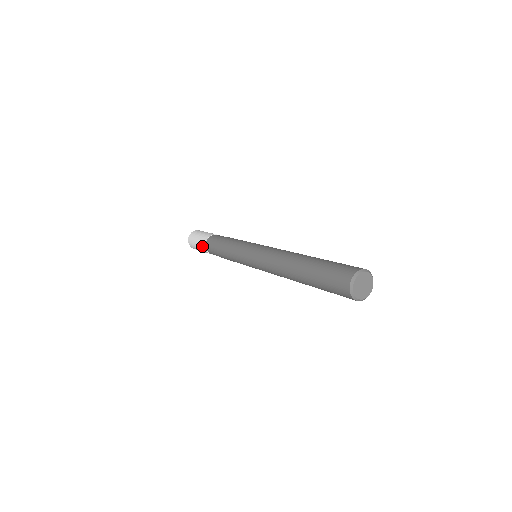
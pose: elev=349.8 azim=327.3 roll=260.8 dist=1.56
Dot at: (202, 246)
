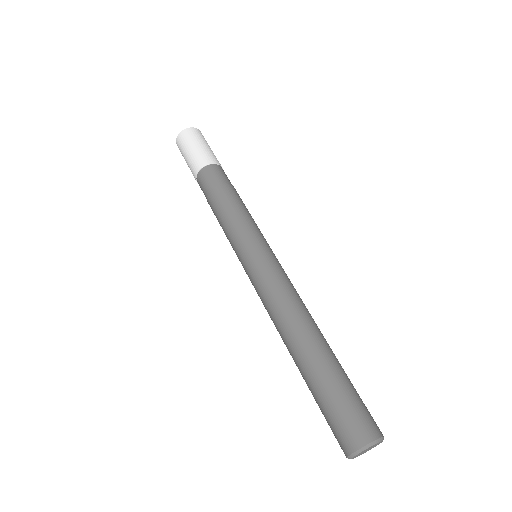
Dot at: occluded
